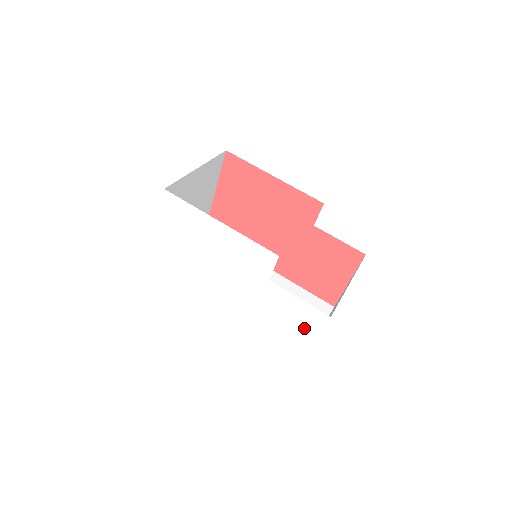
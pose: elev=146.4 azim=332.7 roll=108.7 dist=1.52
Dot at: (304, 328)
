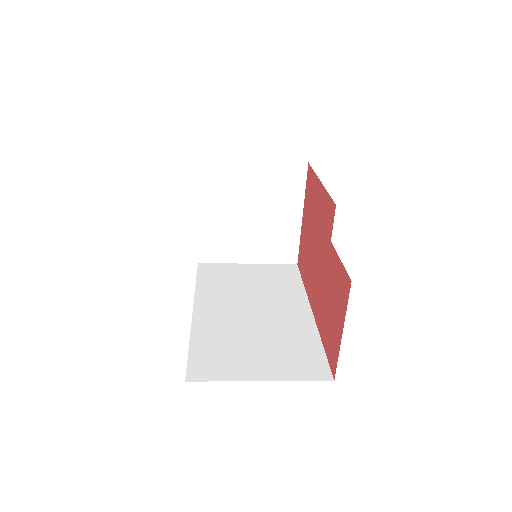
Dot at: occluded
